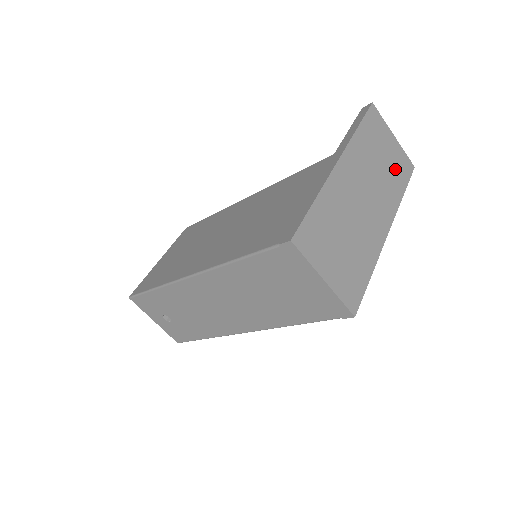
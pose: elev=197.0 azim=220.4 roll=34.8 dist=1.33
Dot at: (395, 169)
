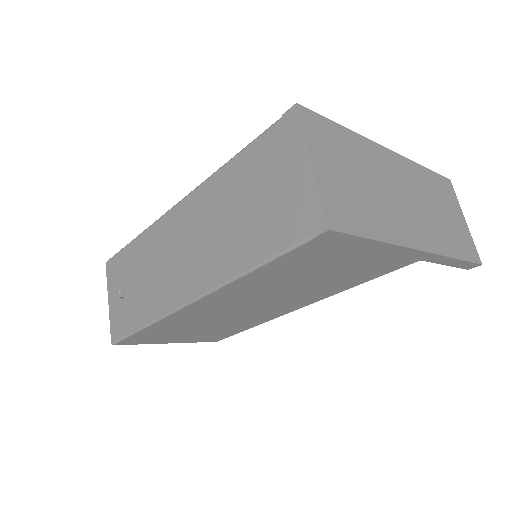
Dot at: (455, 235)
